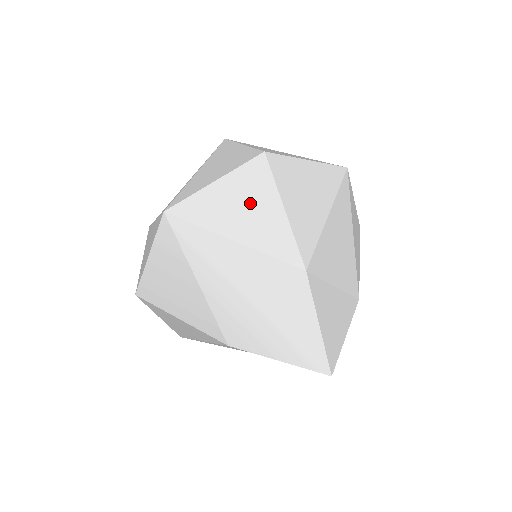
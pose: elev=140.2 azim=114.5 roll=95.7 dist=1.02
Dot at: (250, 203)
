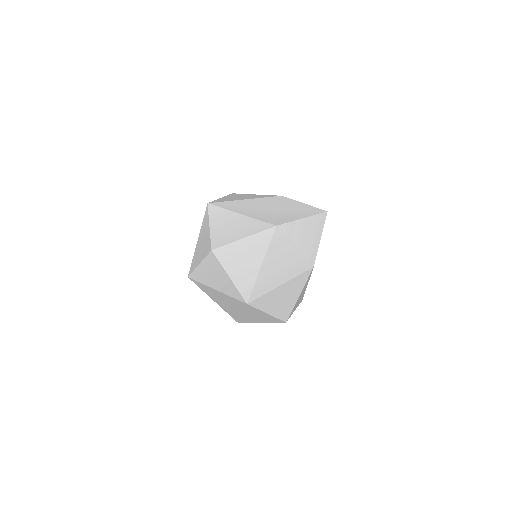
Dot at: (241, 196)
